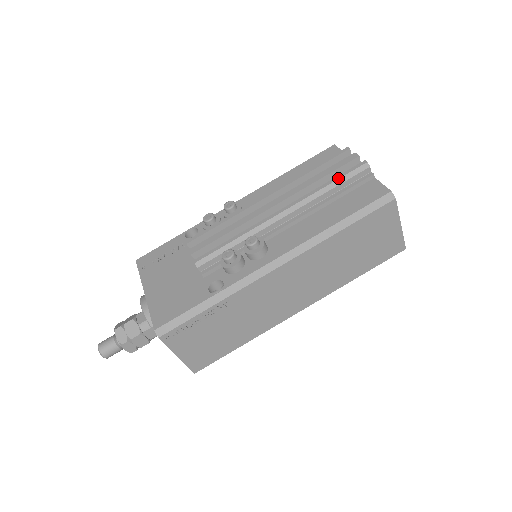
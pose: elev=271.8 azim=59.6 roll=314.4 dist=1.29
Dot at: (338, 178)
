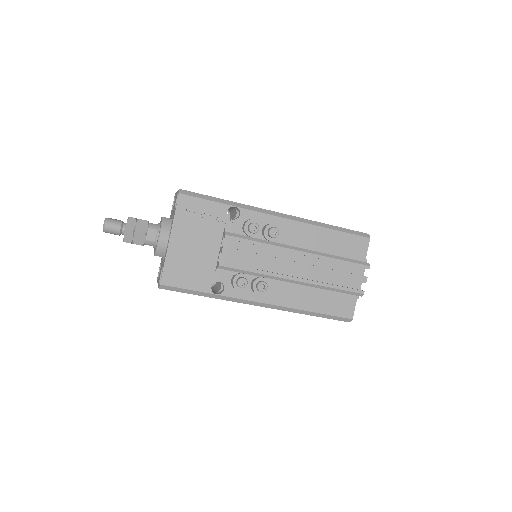
Dot at: (342, 289)
